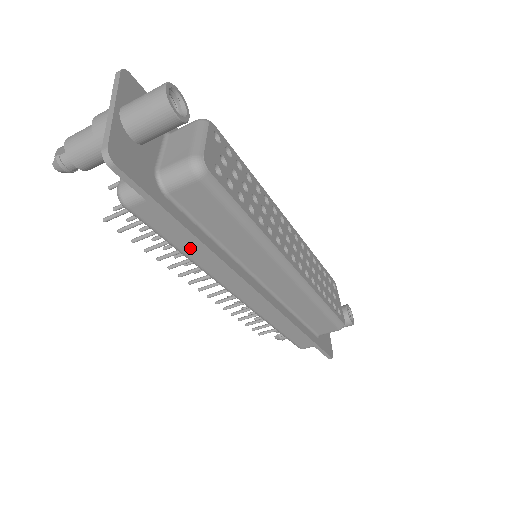
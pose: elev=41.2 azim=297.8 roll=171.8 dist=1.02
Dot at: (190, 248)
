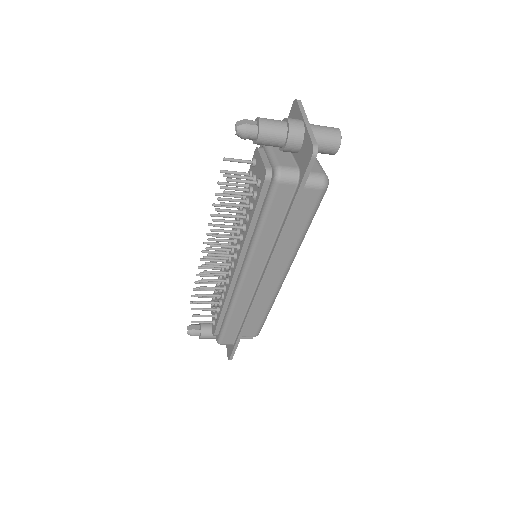
Dot at: (270, 228)
